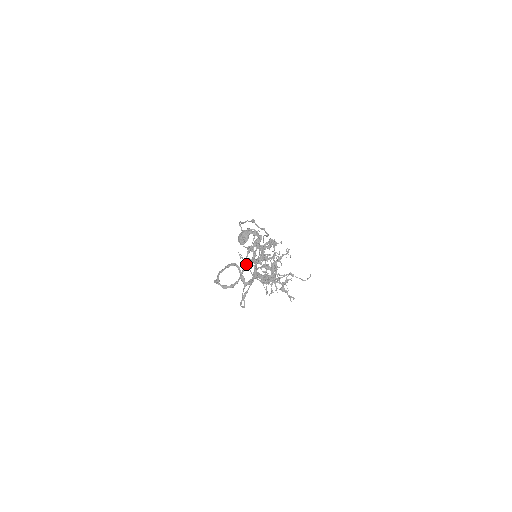
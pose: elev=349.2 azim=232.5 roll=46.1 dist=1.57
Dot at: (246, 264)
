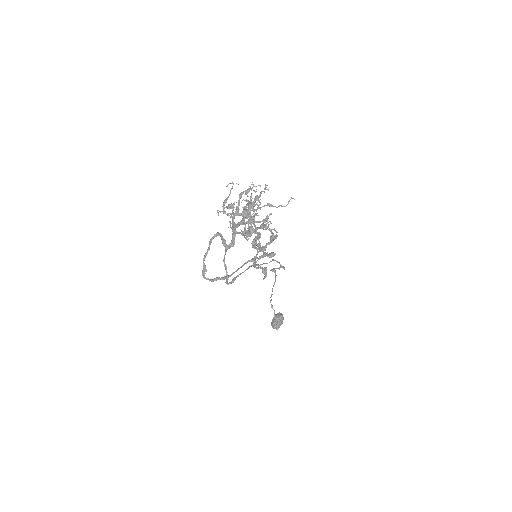
Dot at: (244, 263)
